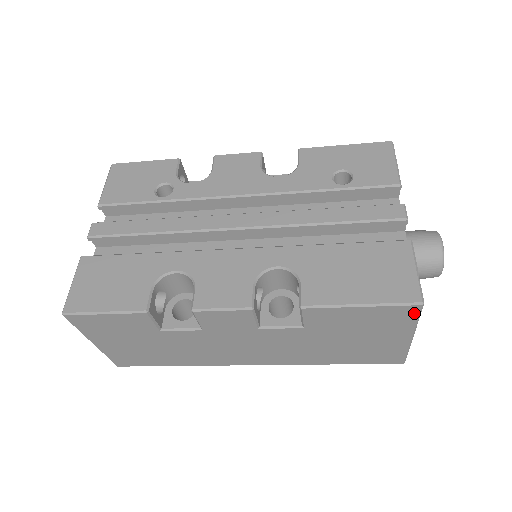
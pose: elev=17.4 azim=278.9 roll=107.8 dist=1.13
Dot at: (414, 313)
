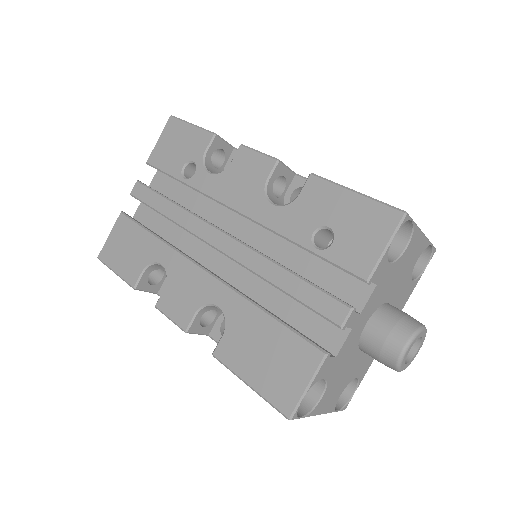
Dot at: occluded
